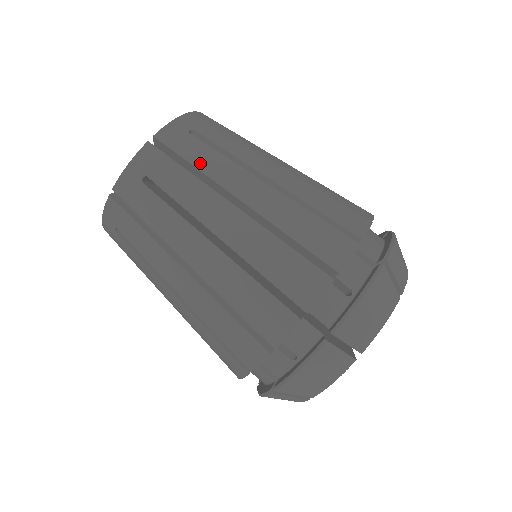
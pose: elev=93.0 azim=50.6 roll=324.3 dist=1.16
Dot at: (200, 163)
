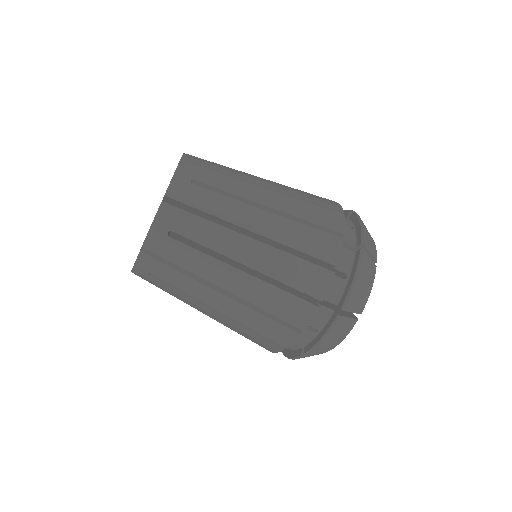
Dot at: (210, 209)
